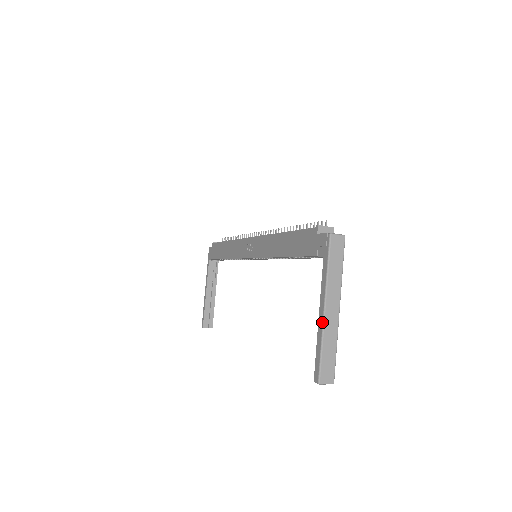
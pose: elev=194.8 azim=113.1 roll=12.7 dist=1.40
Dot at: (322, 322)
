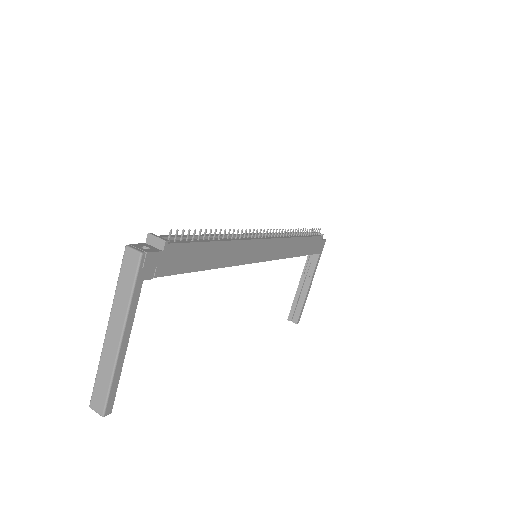
Dot at: (103, 344)
